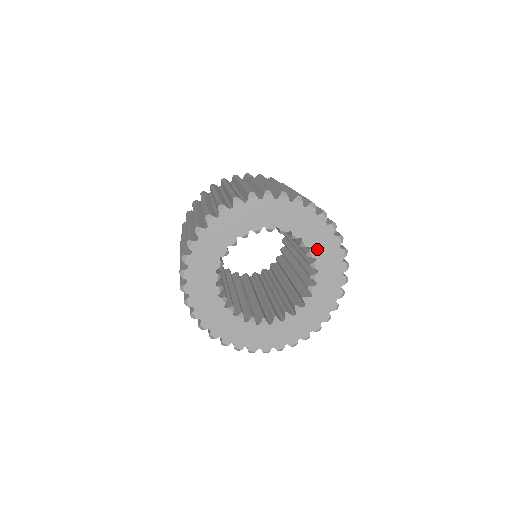
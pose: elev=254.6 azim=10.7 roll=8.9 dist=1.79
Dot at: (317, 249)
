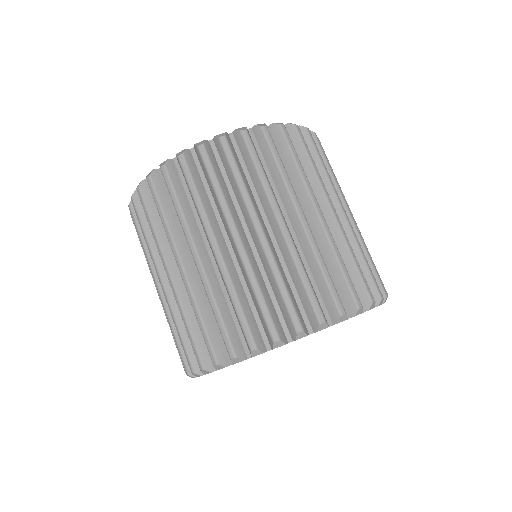
Dot at: occluded
